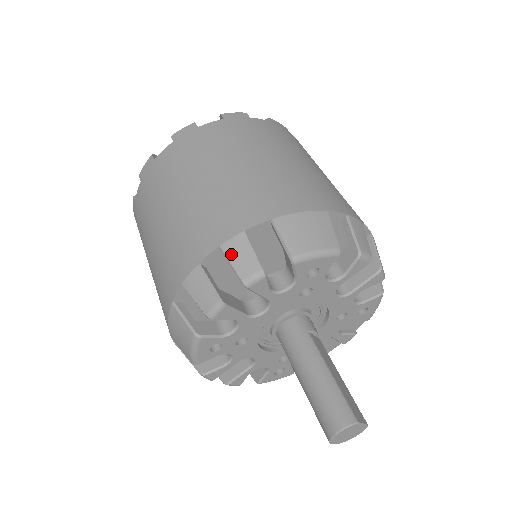
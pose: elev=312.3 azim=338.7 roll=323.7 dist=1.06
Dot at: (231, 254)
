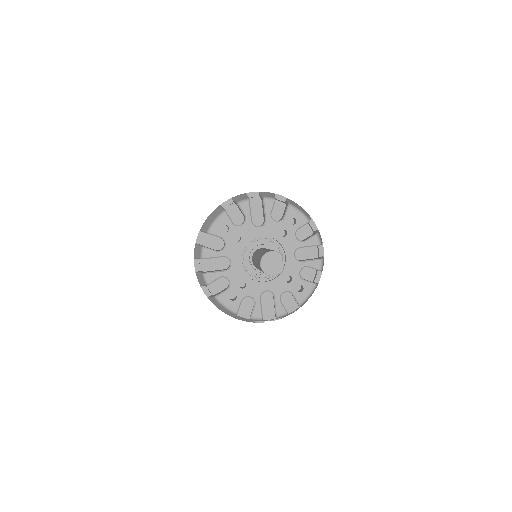
Dot at: (264, 193)
